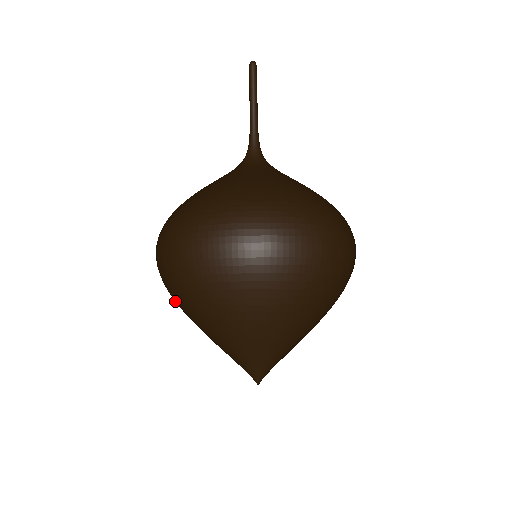
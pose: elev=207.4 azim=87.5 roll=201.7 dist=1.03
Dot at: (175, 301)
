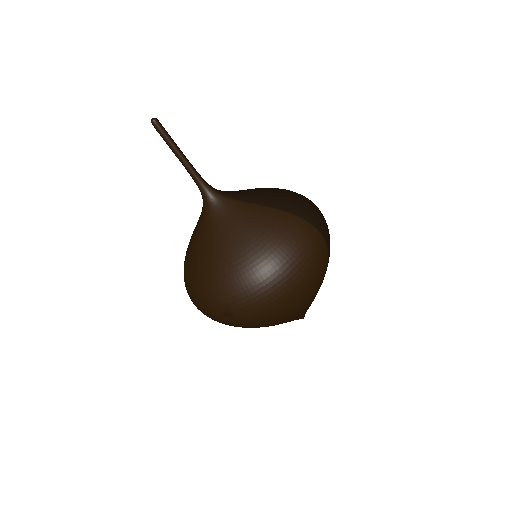
Dot at: occluded
